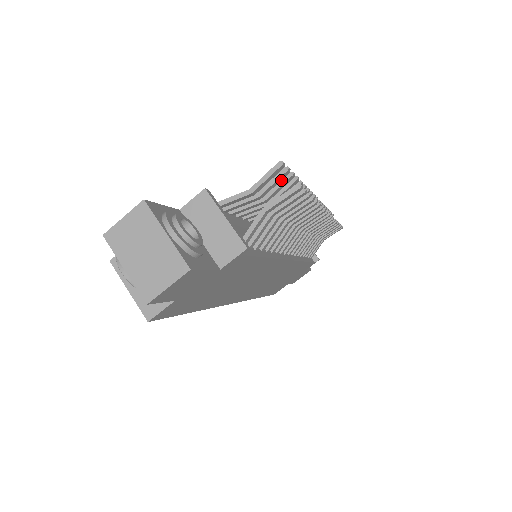
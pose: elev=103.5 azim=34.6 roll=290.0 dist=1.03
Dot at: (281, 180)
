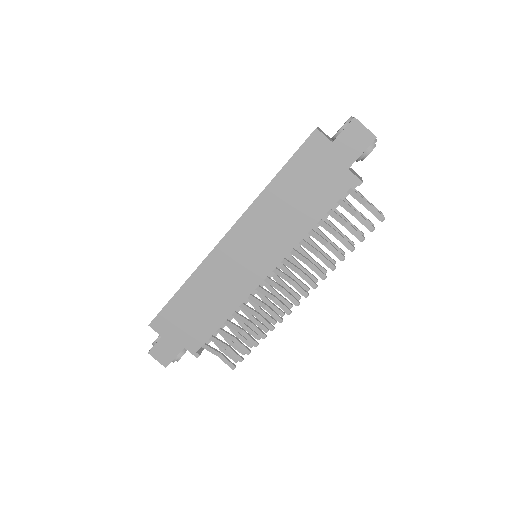
Dot at: (358, 229)
